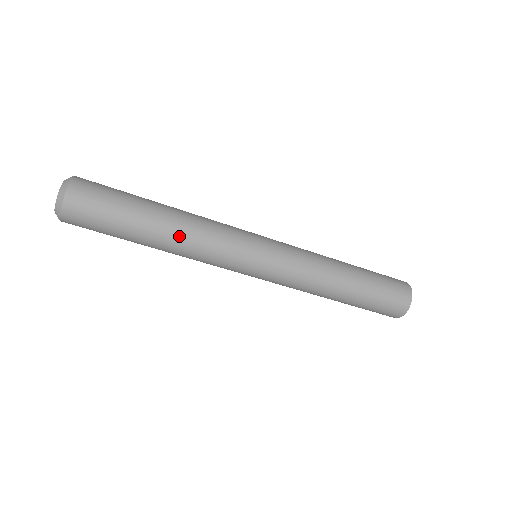
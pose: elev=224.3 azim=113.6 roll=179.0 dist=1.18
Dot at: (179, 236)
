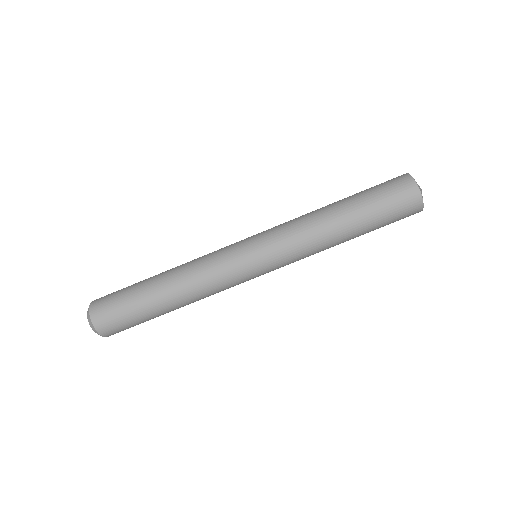
Dot at: (177, 268)
